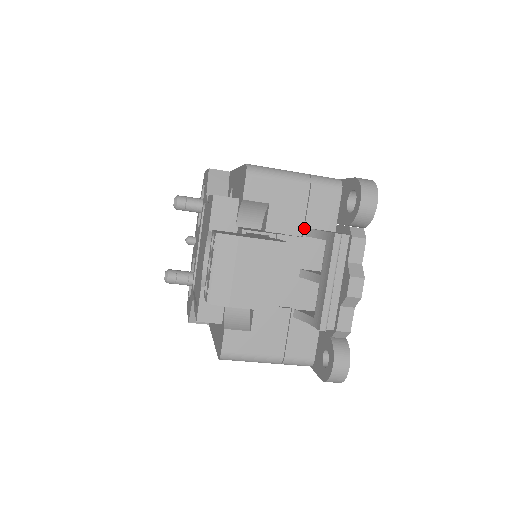
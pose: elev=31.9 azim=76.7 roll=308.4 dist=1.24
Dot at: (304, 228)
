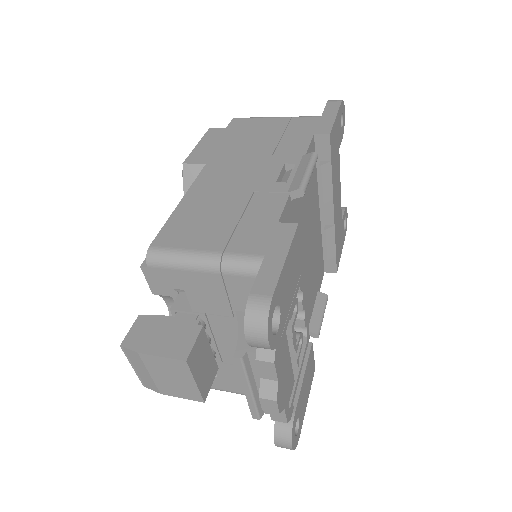
Dot at: (232, 310)
